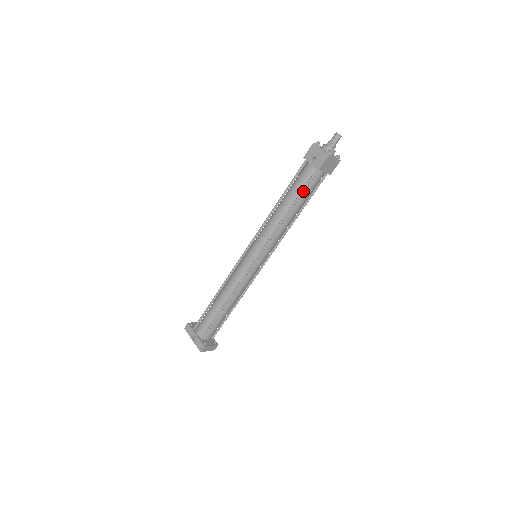
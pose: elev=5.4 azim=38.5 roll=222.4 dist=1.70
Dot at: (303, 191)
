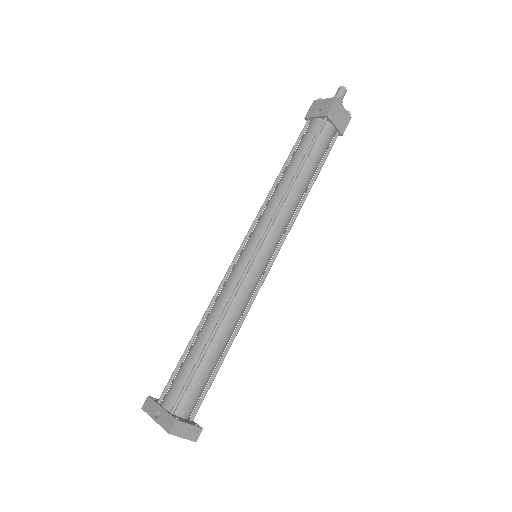
Dot at: (311, 146)
